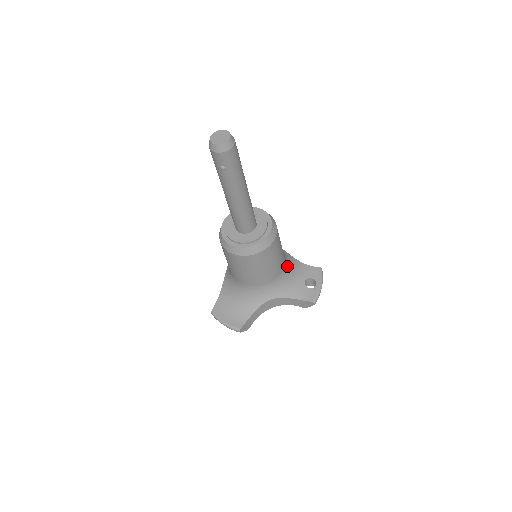
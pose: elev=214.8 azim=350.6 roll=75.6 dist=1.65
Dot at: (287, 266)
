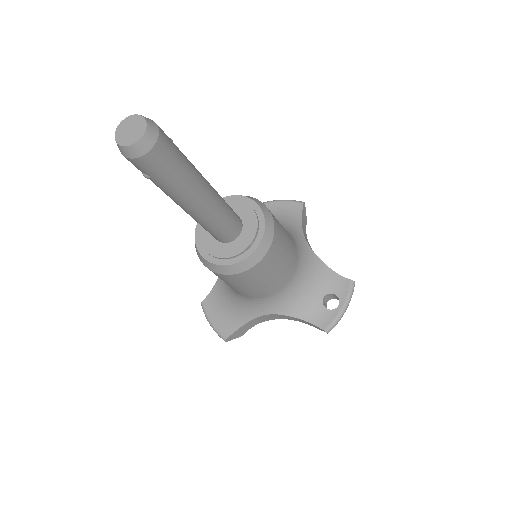
Dot at: (300, 275)
